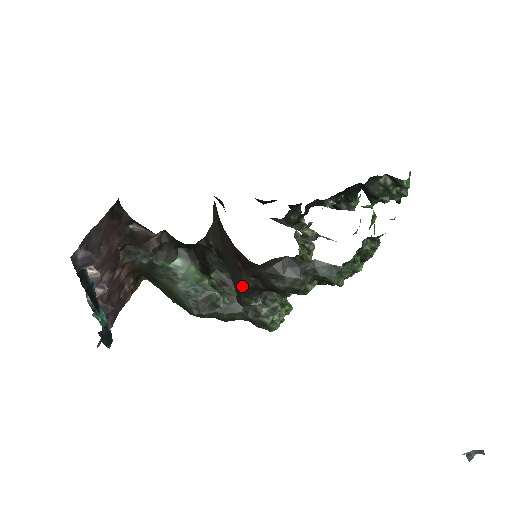
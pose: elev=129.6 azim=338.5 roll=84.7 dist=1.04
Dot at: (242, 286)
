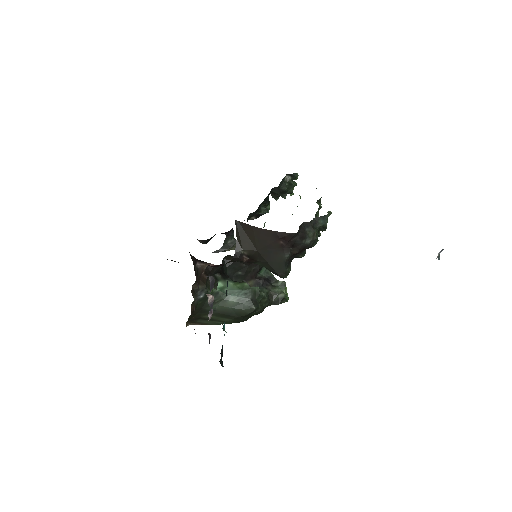
Dot at: (286, 259)
